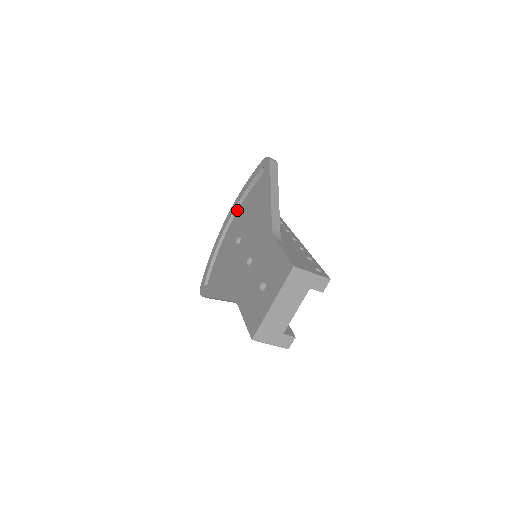
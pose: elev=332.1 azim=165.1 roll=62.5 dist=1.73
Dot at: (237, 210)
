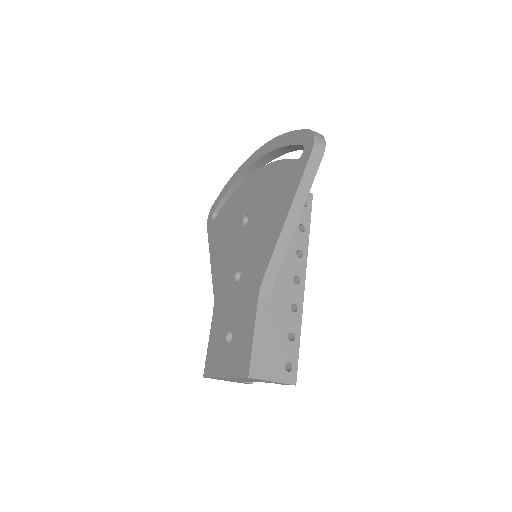
Dot at: (267, 157)
